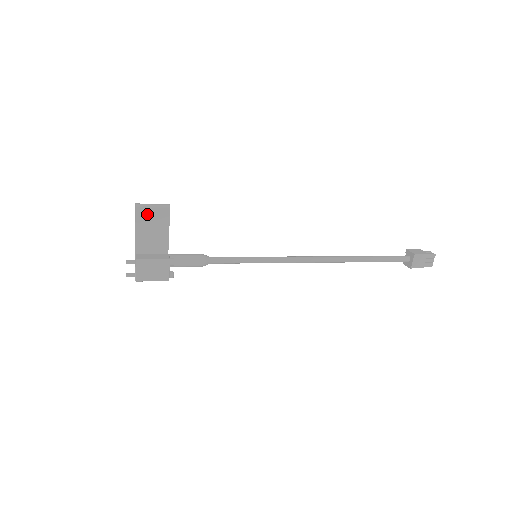
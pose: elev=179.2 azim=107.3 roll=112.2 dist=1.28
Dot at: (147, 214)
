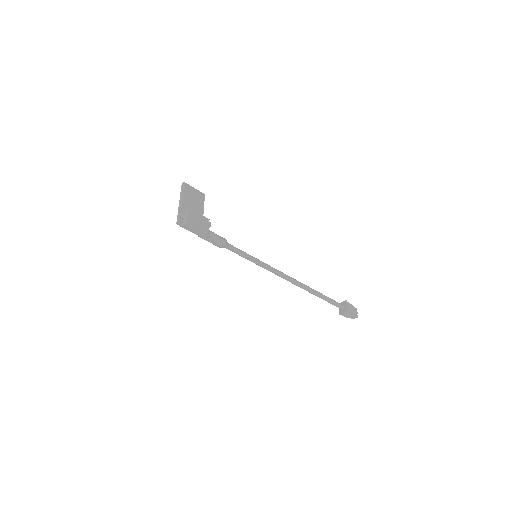
Dot at: (191, 191)
